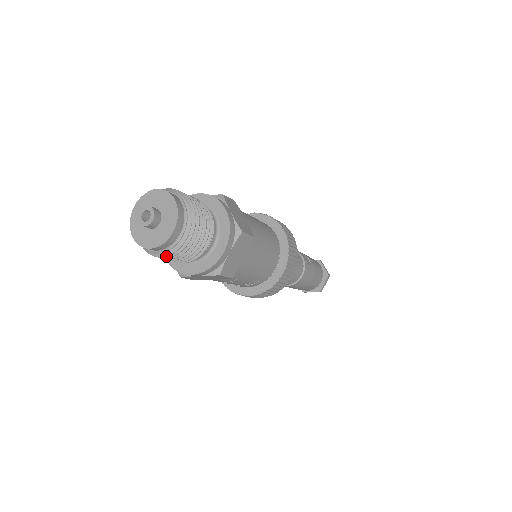
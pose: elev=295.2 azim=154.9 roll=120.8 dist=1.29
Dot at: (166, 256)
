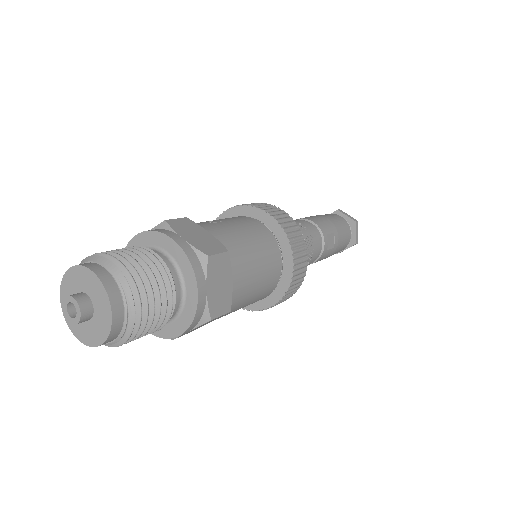
Dot at: occluded
